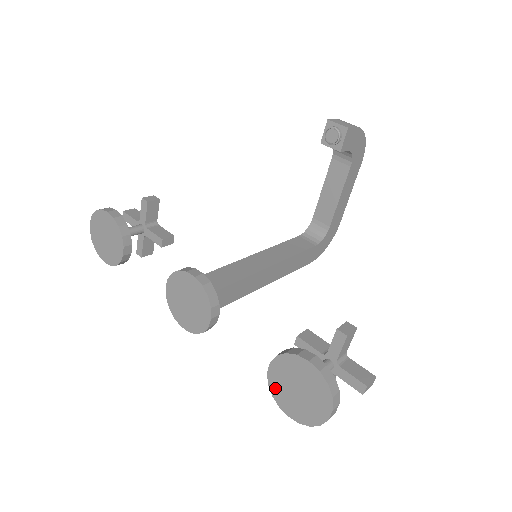
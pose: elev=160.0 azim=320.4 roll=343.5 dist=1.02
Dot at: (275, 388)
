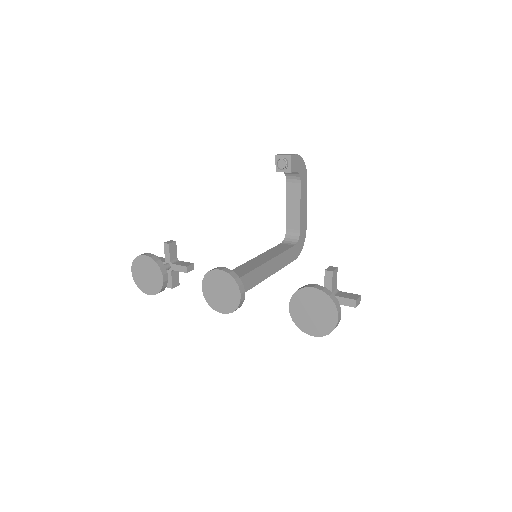
Dot at: (298, 320)
